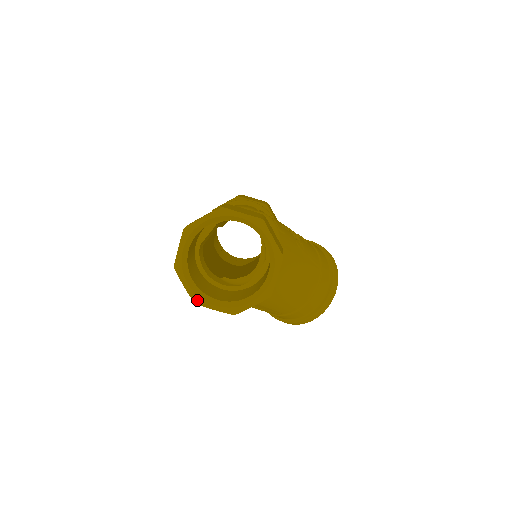
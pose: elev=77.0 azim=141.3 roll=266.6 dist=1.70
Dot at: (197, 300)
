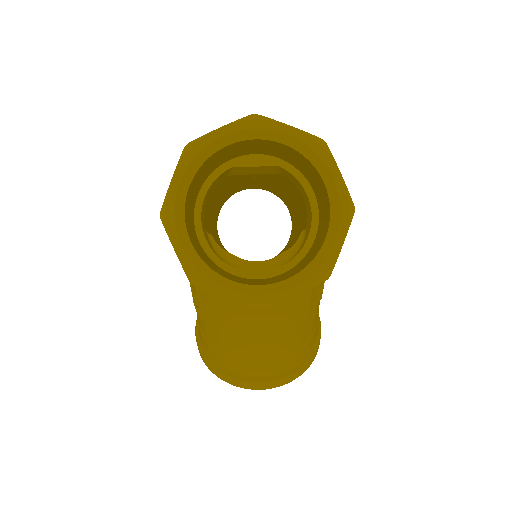
Dot at: (168, 214)
